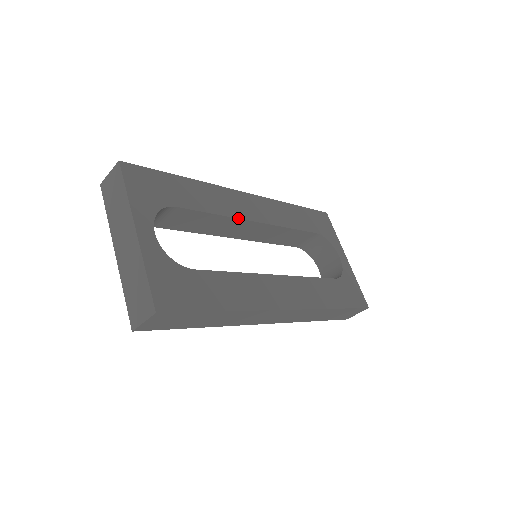
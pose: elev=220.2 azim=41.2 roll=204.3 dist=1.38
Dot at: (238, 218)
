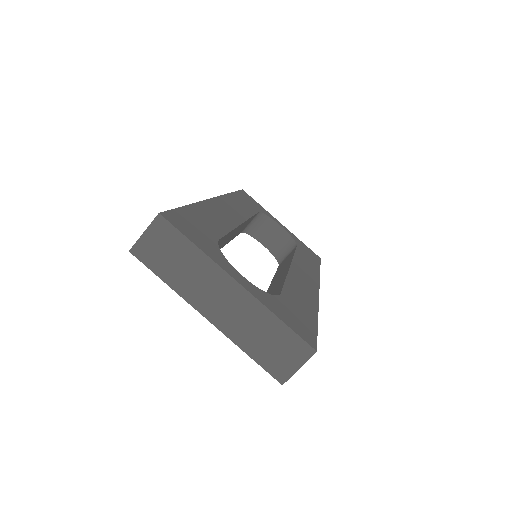
Dot at: (238, 226)
